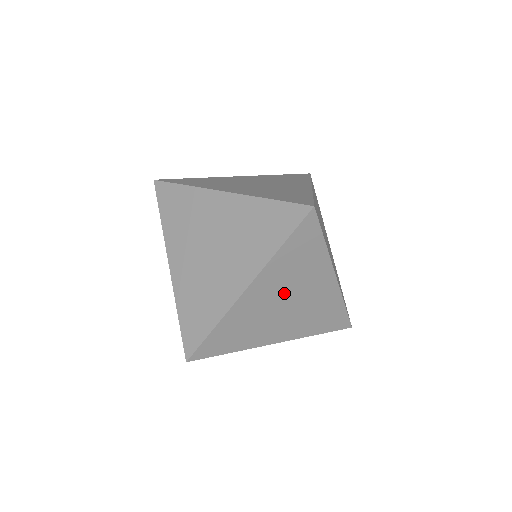
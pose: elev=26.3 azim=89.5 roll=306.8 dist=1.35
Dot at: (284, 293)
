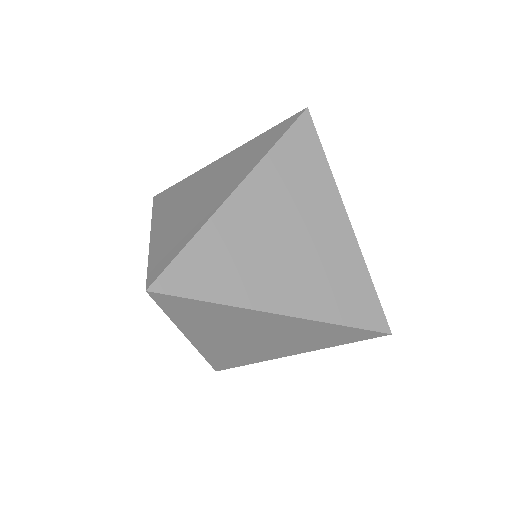
Dot at: (284, 219)
